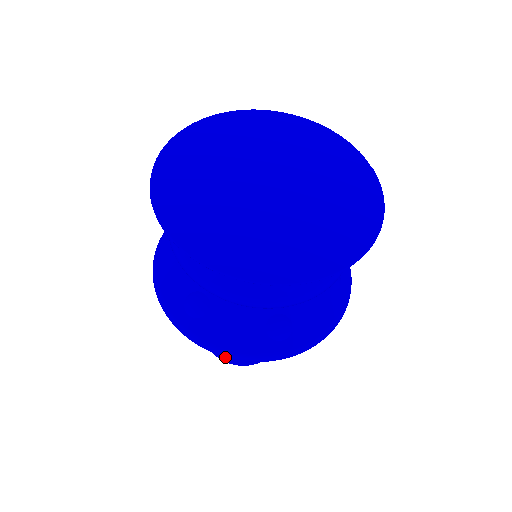
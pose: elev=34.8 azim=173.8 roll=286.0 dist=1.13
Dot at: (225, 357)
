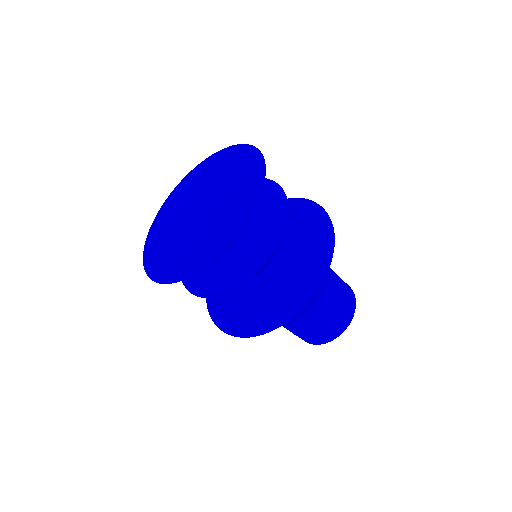
Dot at: (304, 340)
